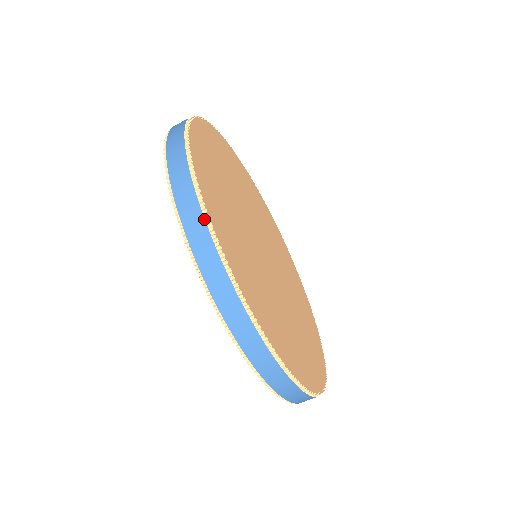
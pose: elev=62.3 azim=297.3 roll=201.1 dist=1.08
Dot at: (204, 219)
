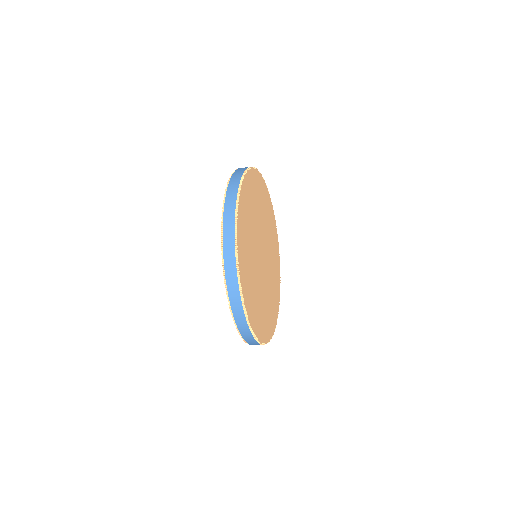
Dot at: (235, 211)
